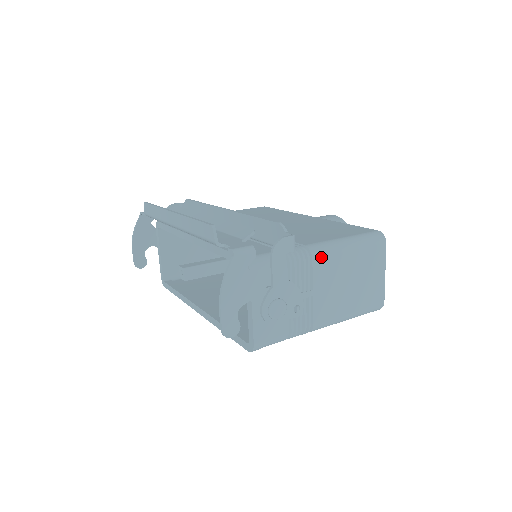
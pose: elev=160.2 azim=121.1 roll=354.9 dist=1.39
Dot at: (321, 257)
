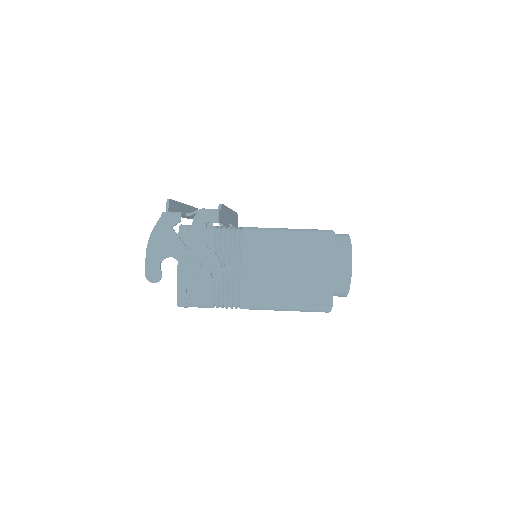
Dot at: (252, 238)
